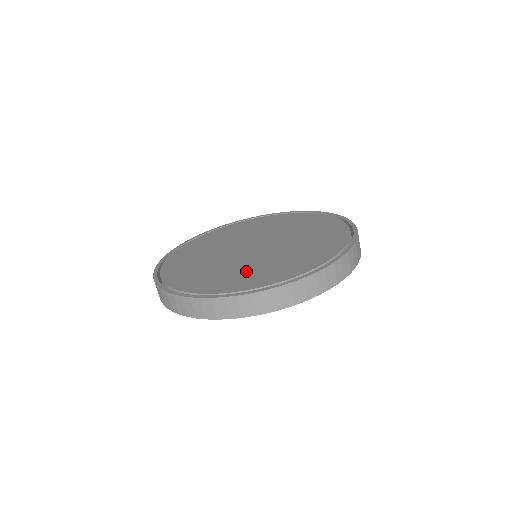
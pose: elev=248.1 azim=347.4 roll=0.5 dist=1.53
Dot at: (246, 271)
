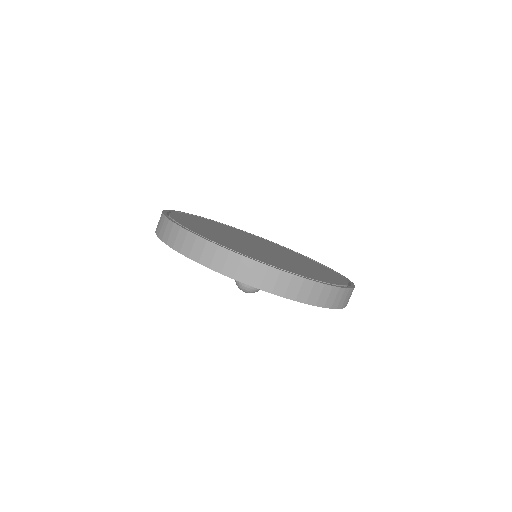
Dot at: (252, 251)
